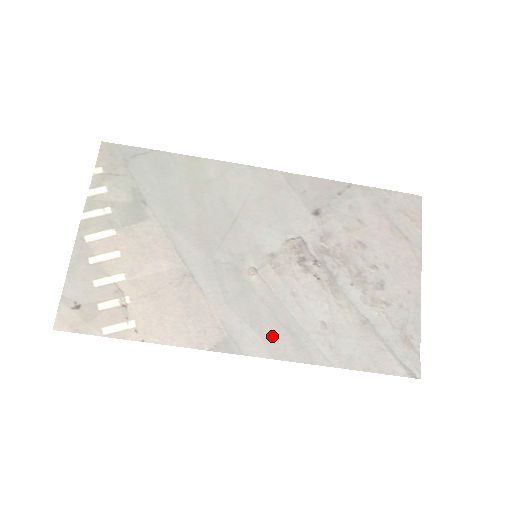
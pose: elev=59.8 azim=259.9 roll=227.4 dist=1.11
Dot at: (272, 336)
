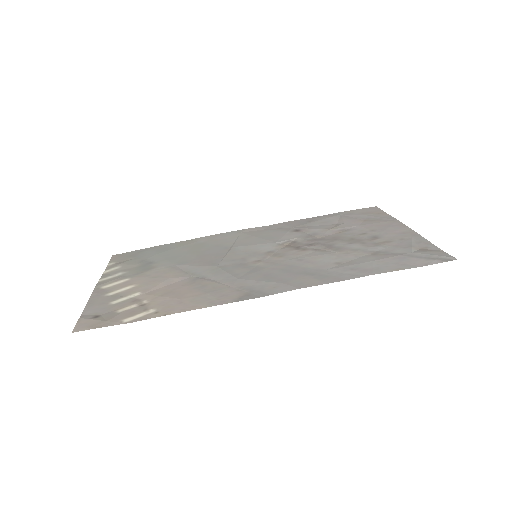
Dot at: (292, 280)
